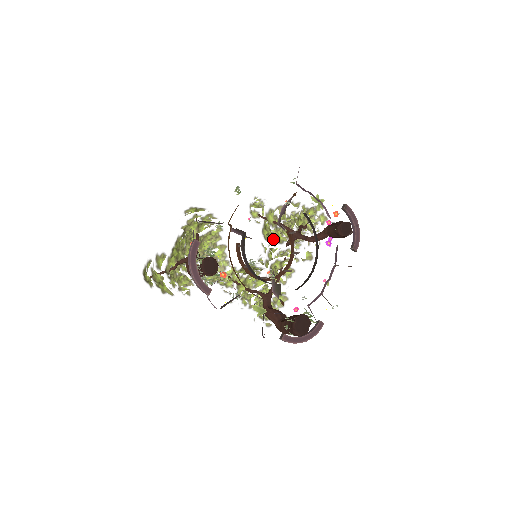
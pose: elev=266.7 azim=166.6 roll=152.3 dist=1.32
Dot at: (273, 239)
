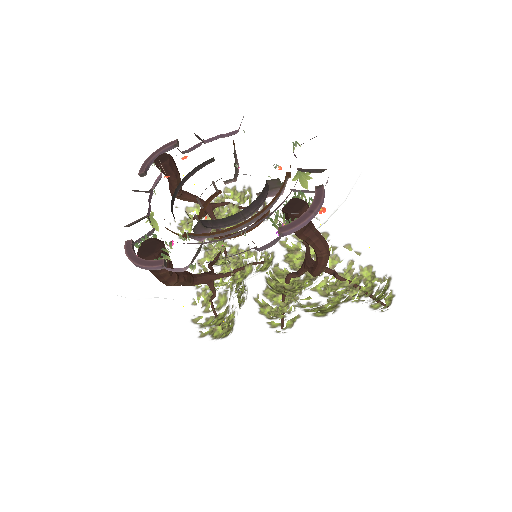
Dot at: (279, 245)
